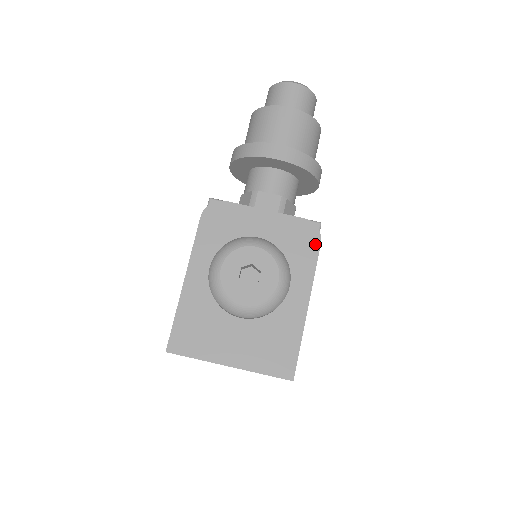
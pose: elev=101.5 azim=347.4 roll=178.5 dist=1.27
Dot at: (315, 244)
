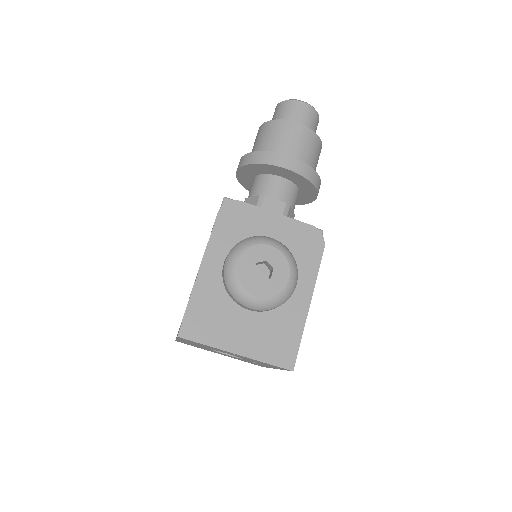
Dot at: (319, 249)
